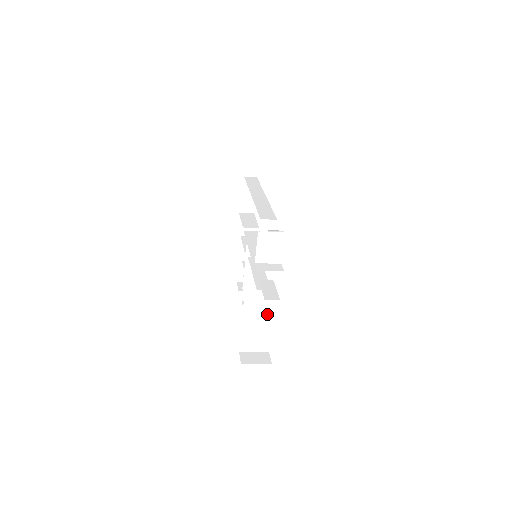
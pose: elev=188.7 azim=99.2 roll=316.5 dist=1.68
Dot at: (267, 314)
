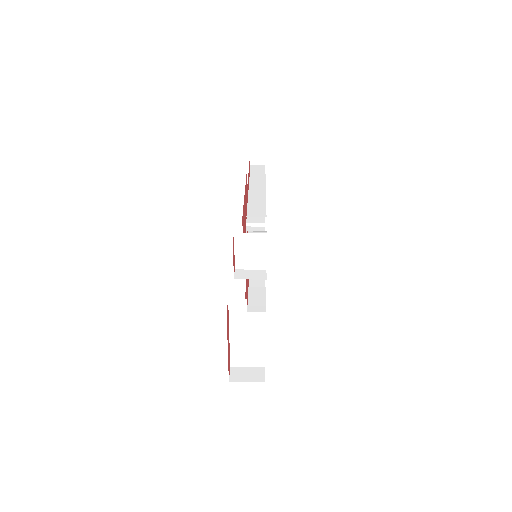
Dot at: (257, 326)
